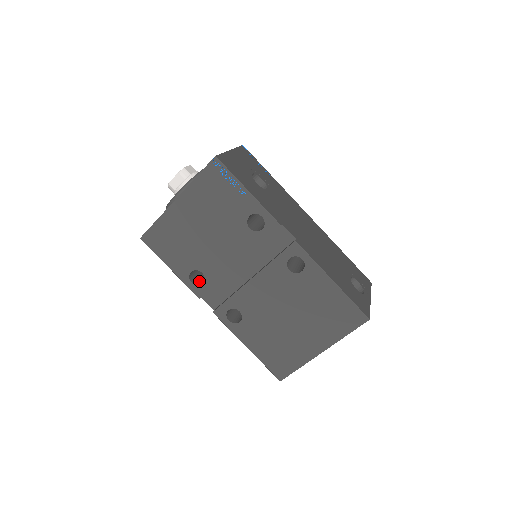
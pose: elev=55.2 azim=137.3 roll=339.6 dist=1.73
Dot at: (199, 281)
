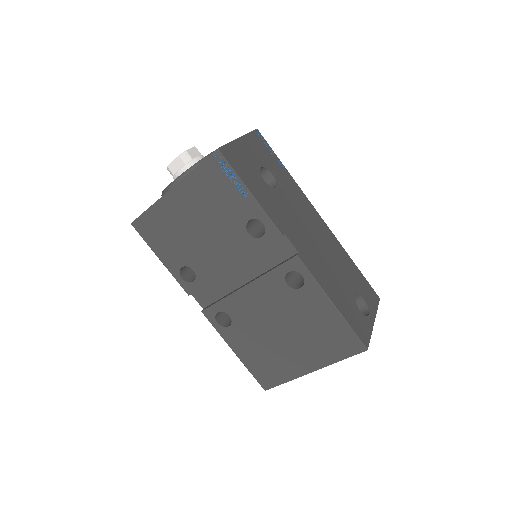
Dot at: (190, 276)
